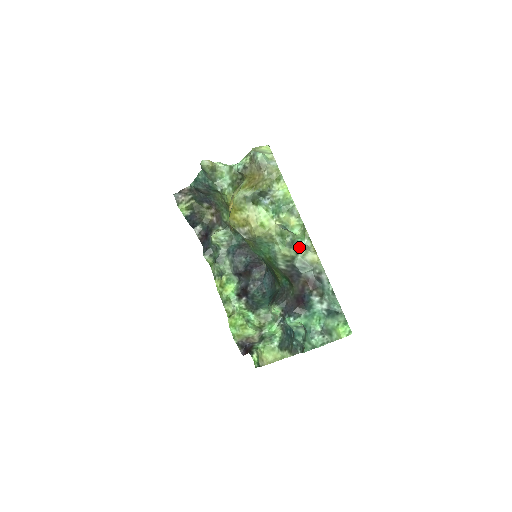
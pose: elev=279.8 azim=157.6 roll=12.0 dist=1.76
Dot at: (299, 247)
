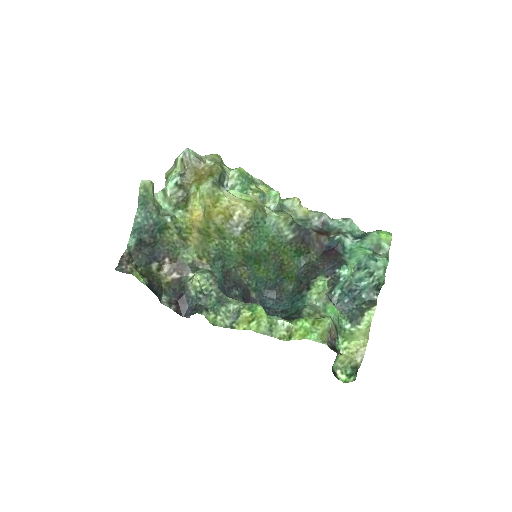
Dot at: (285, 211)
